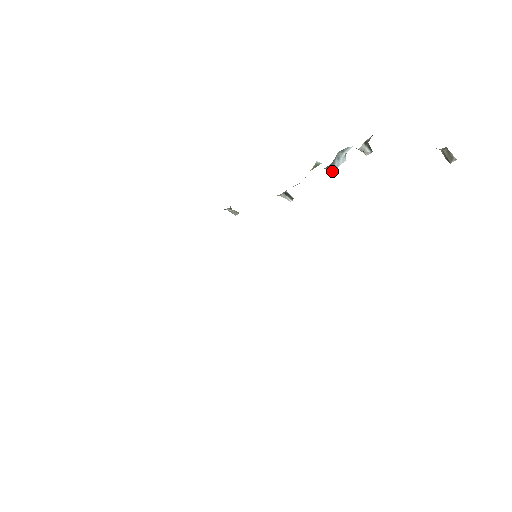
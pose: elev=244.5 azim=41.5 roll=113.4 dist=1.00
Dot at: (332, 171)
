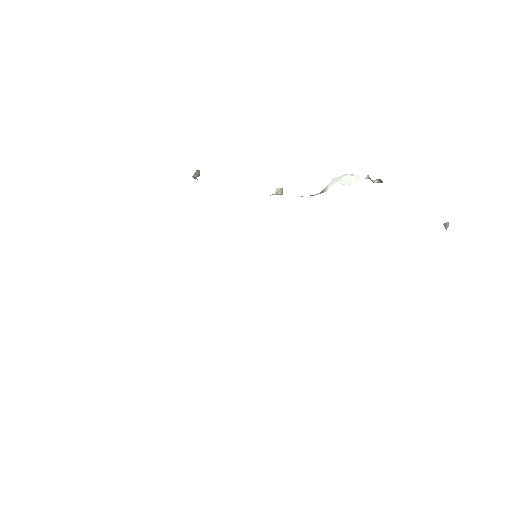
Dot at: occluded
